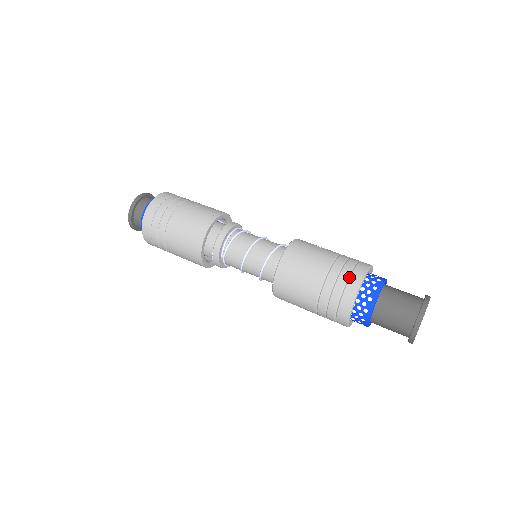
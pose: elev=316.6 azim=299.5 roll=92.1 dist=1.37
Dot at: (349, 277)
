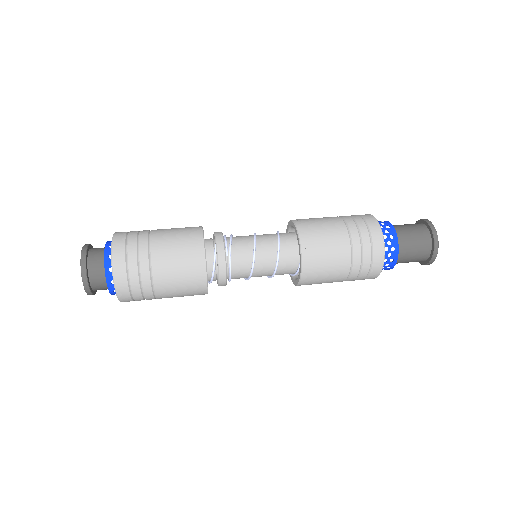
Dot at: (361, 216)
